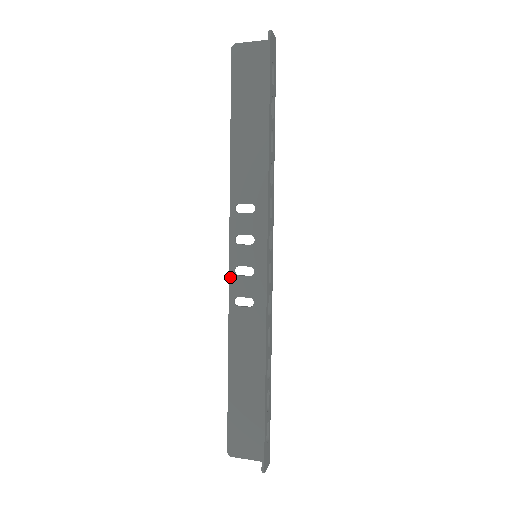
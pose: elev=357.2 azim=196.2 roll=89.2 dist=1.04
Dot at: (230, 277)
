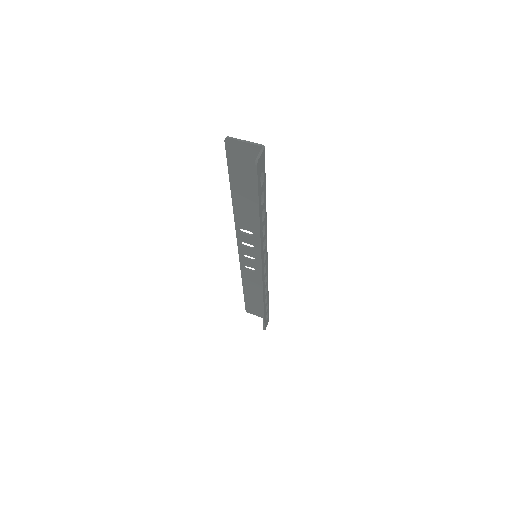
Dot at: (240, 257)
